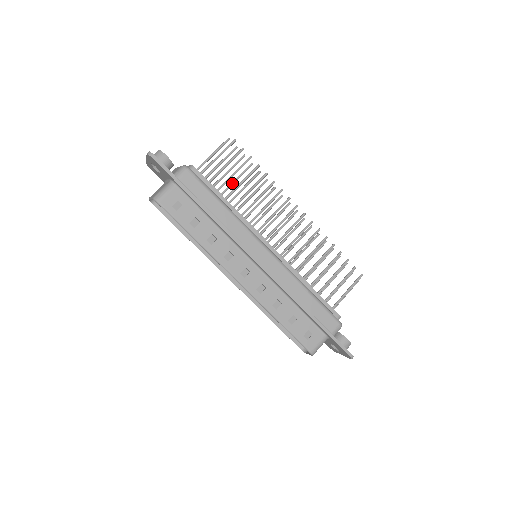
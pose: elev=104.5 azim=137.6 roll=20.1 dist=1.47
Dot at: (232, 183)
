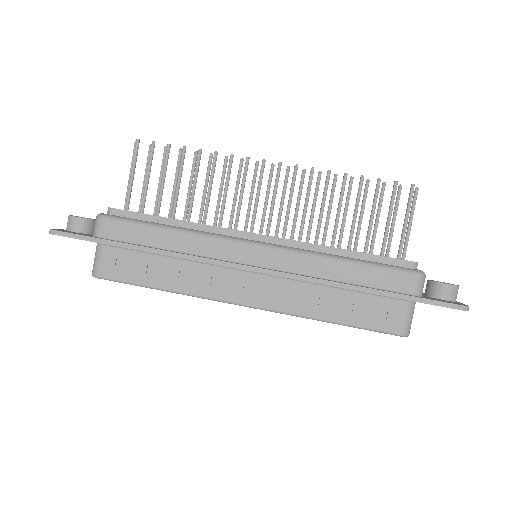
Dot at: (173, 190)
